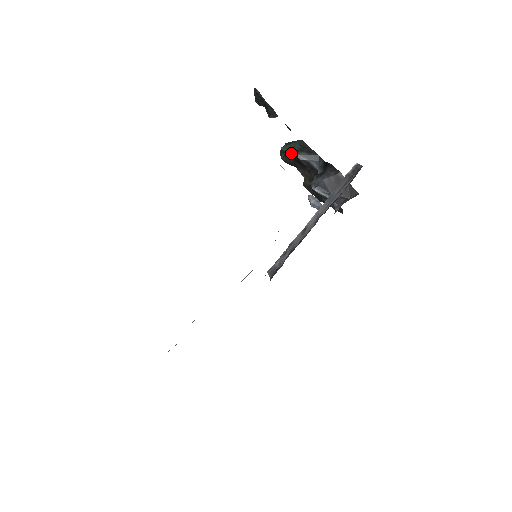
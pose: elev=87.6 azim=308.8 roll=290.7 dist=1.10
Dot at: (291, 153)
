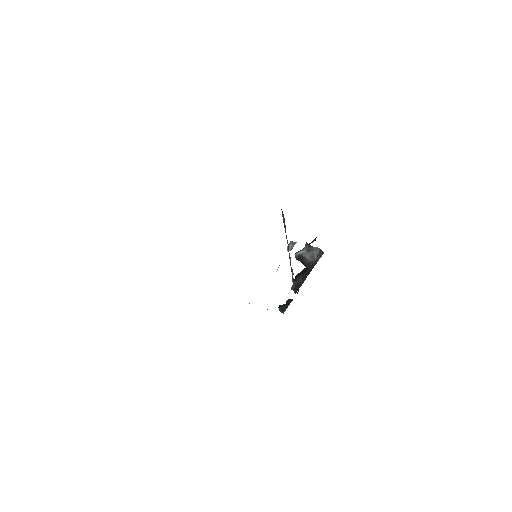
Dot at: occluded
